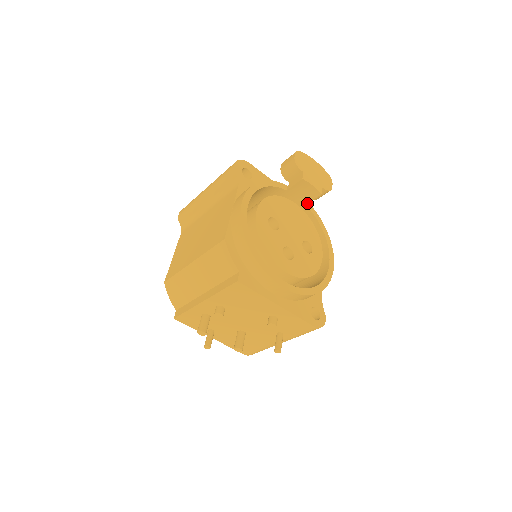
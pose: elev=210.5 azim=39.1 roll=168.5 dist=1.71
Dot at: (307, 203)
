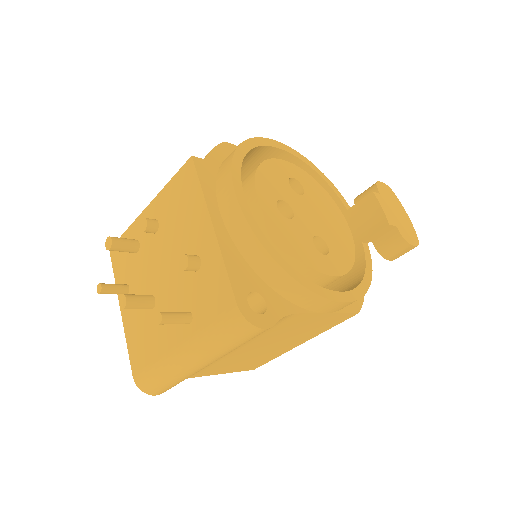
Dot at: (365, 239)
